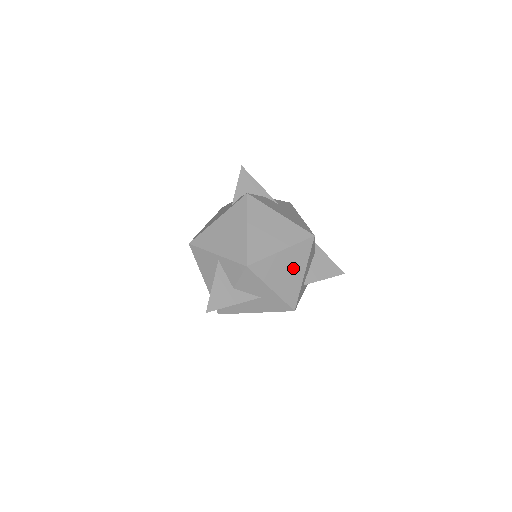
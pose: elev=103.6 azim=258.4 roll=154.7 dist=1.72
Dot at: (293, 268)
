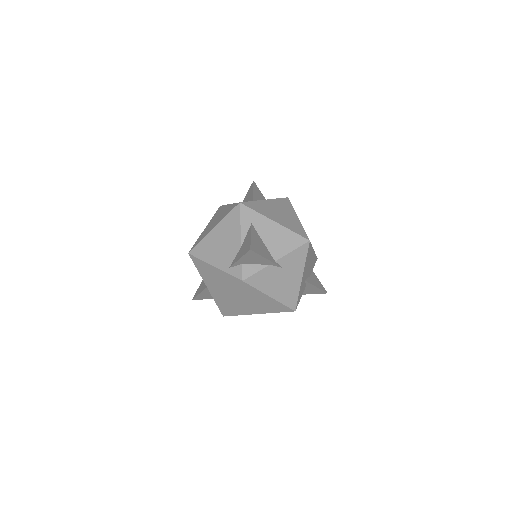
Dot at: occluded
